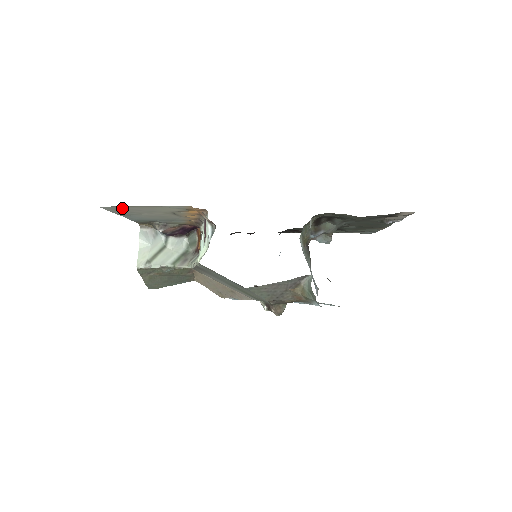
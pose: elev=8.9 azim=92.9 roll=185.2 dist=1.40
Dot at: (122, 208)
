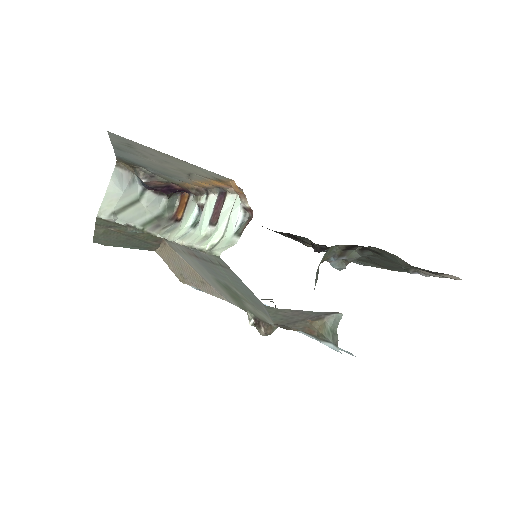
Dot at: (136, 145)
